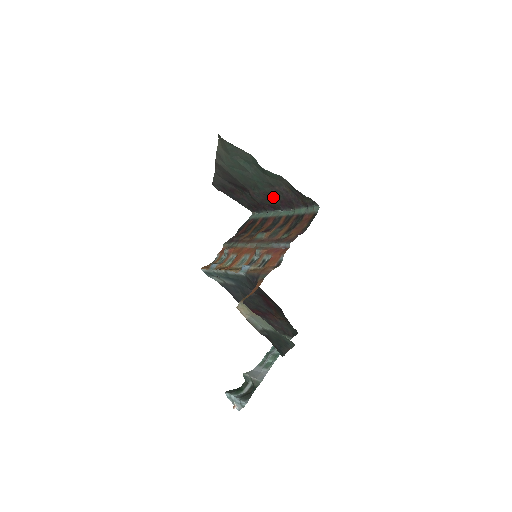
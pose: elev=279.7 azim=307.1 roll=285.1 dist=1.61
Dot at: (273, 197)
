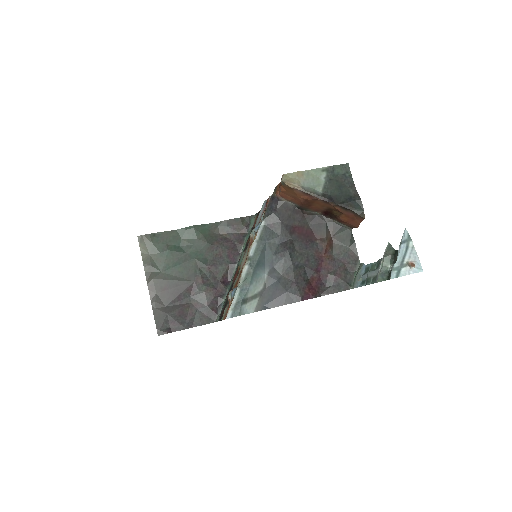
Dot at: (219, 260)
